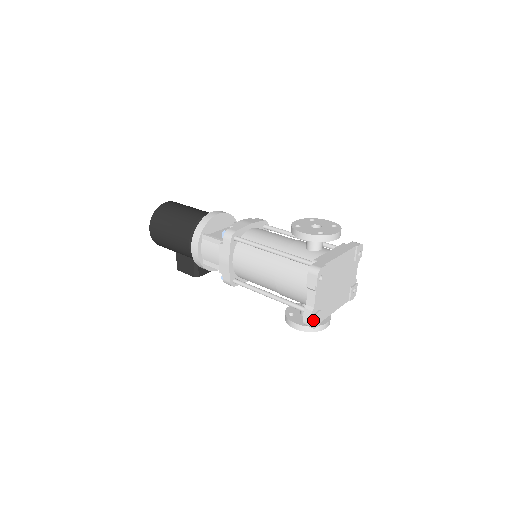
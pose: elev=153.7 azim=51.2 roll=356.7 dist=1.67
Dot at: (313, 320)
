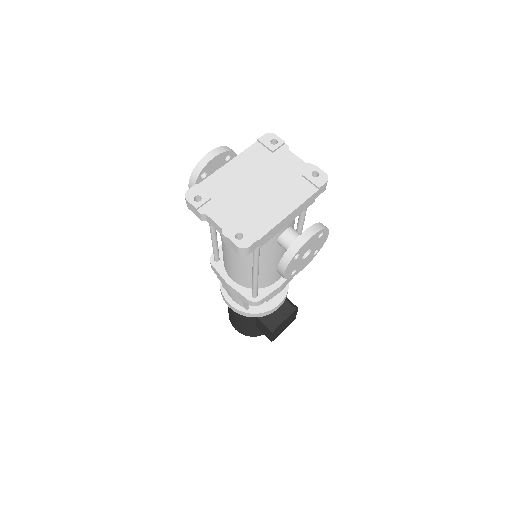
Dot at: (232, 241)
